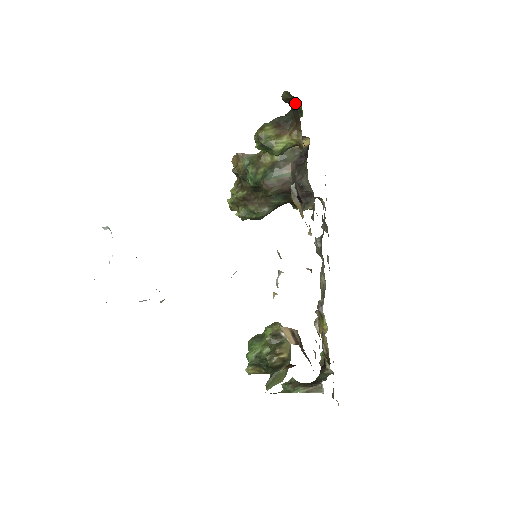
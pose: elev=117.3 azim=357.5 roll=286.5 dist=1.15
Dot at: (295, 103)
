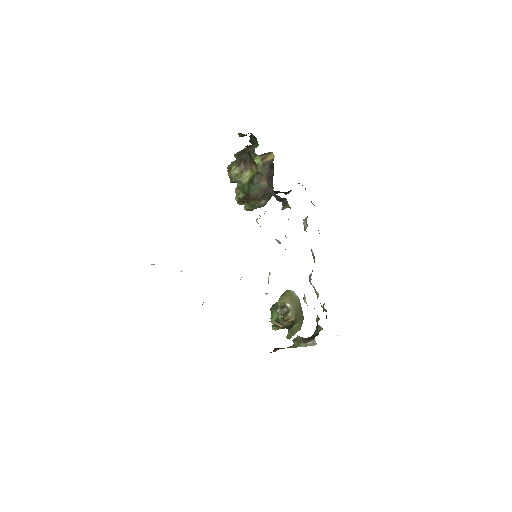
Dot at: (251, 135)
